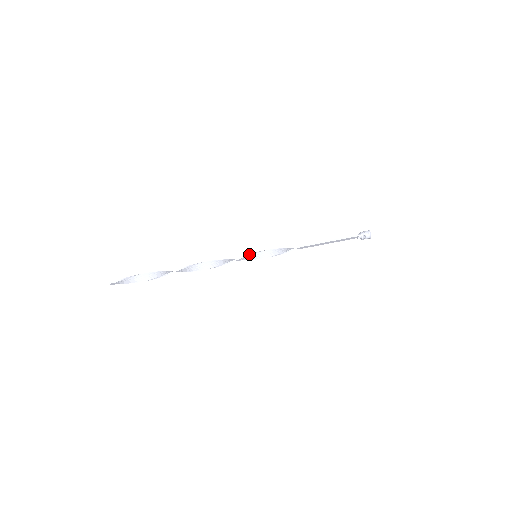
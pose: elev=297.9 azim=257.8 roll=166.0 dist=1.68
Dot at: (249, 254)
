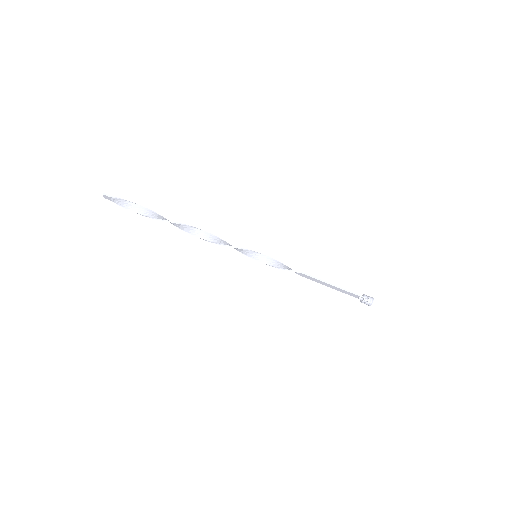
Dot at: (251, 250)
